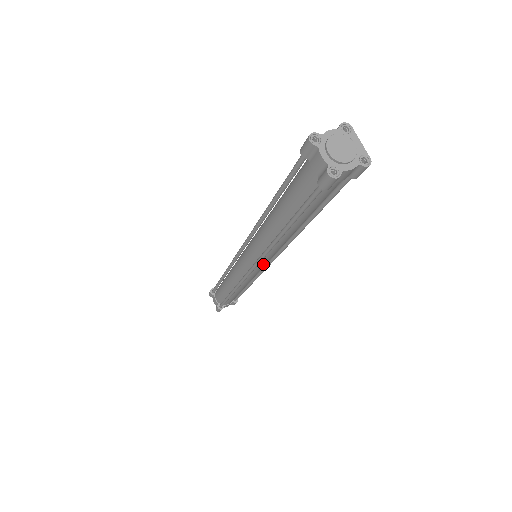
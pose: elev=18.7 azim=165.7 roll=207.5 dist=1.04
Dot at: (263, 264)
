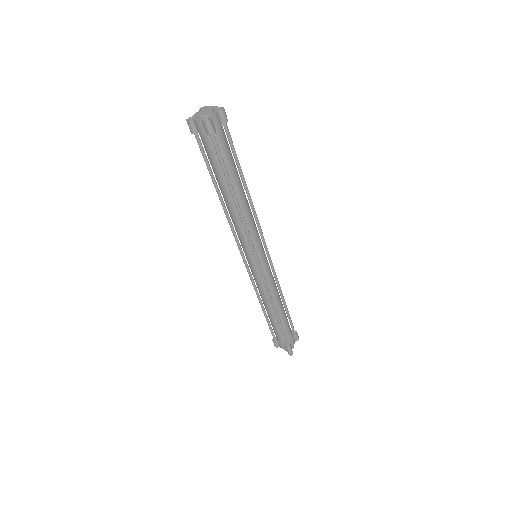
Dot at: (261, 253)
